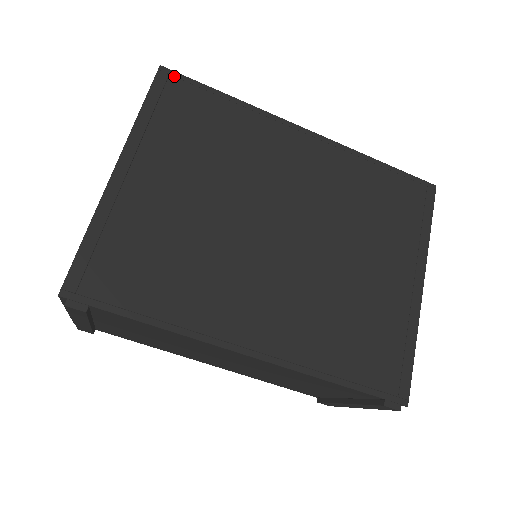
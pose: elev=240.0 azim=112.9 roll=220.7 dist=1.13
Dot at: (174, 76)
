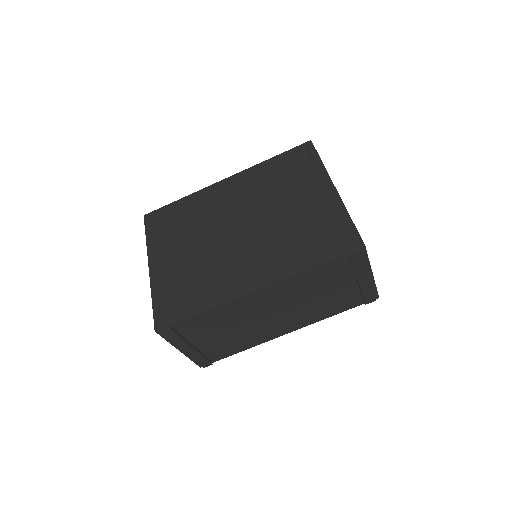
Dot at: (152, 214)
